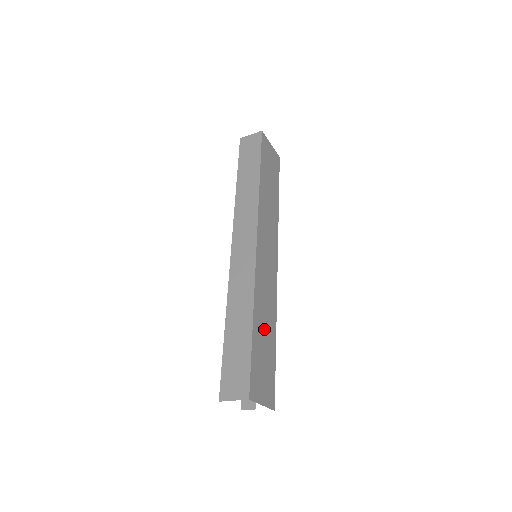
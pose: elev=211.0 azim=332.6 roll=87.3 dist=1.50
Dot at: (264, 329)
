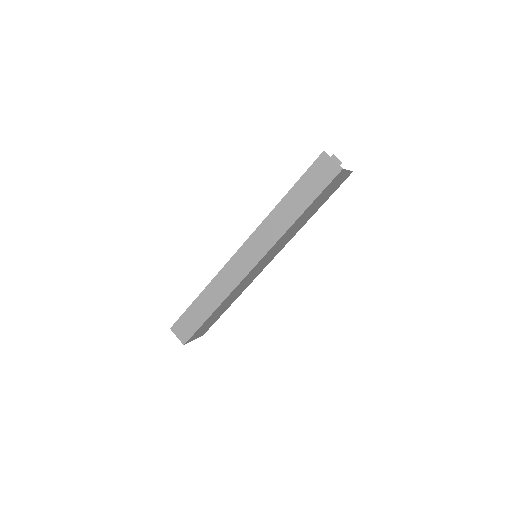
Dot at: (223, 307)
